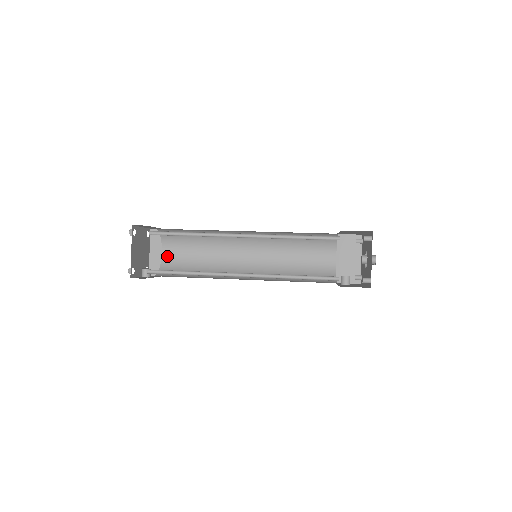
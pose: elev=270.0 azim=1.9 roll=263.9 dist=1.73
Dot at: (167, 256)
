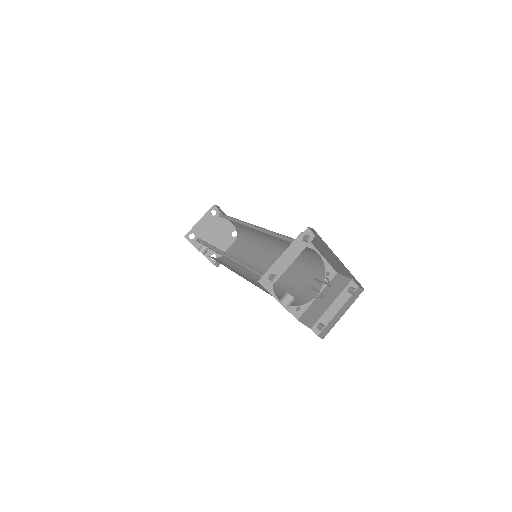
Dot at: (231, 254)
